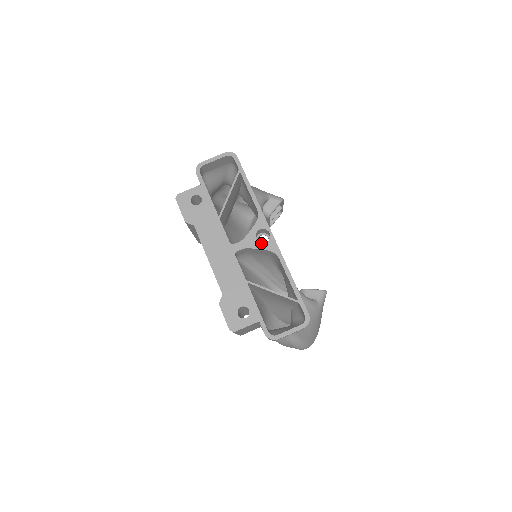
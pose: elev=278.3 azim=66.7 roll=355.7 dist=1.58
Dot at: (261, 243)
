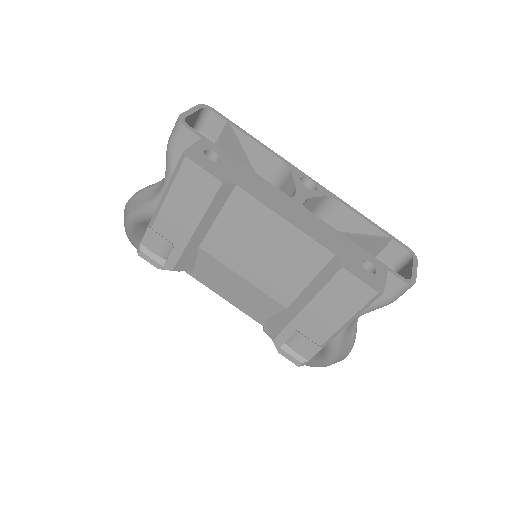
Dot at: (314, 190)
